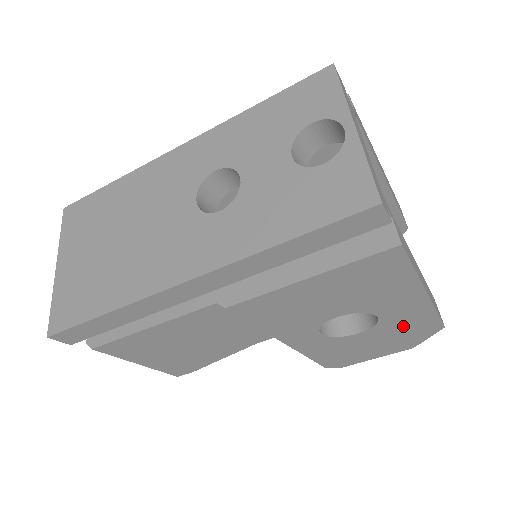
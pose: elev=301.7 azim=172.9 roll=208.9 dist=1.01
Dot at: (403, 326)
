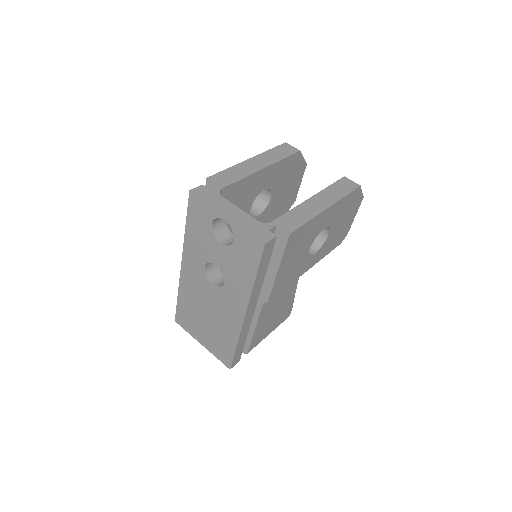
Dot at: (342, 211)
